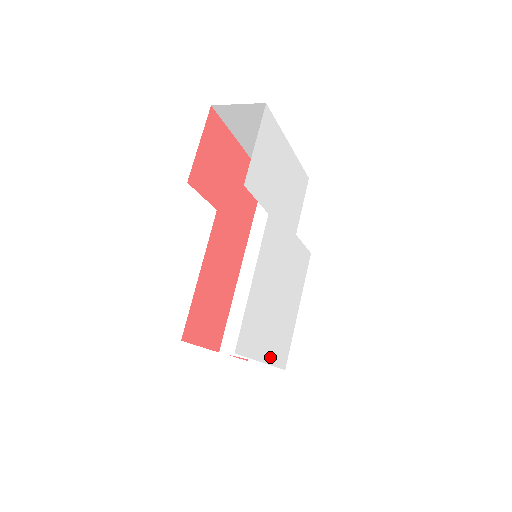
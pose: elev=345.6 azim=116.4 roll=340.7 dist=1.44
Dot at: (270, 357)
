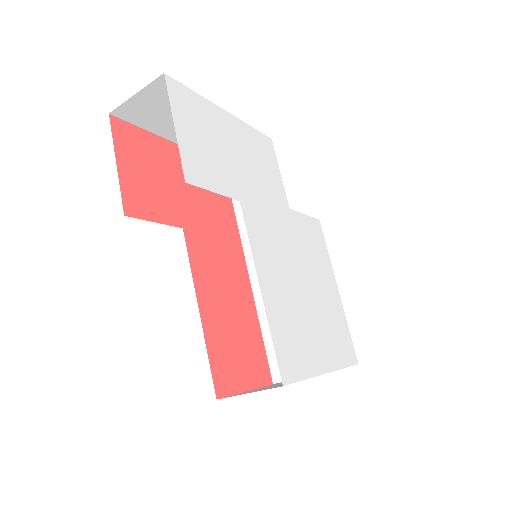
Dot at: (332, 361)
